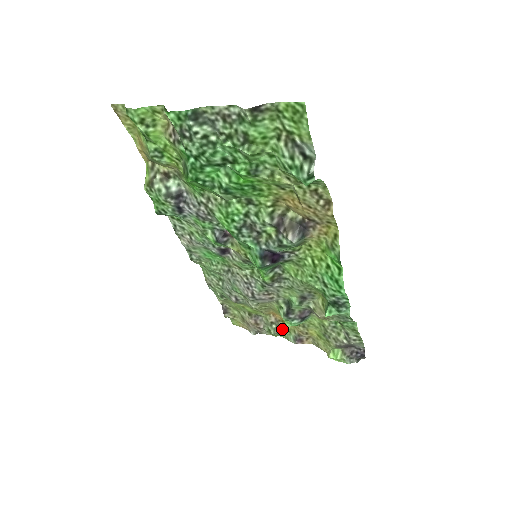
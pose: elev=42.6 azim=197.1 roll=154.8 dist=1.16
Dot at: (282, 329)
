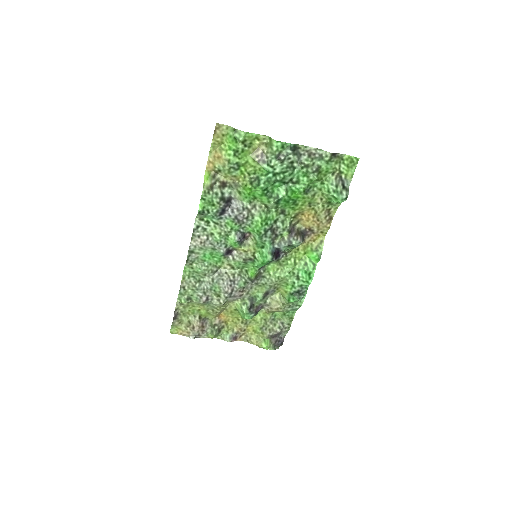
Dot at: (222, 330)
